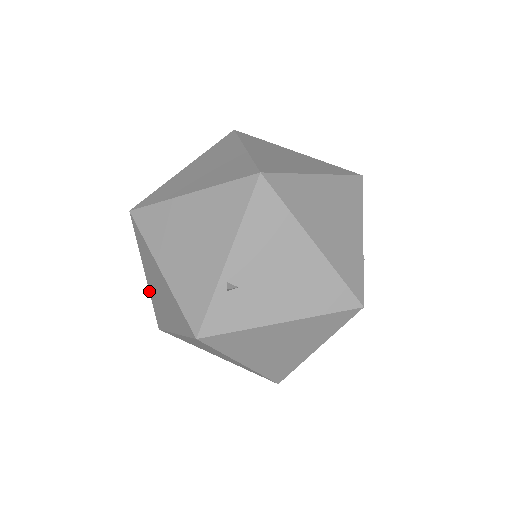
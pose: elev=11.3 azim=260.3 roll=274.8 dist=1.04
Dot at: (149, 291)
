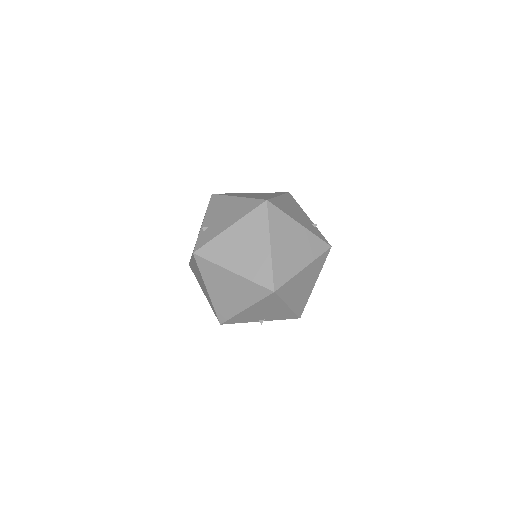
Dot at: (208, 301)
